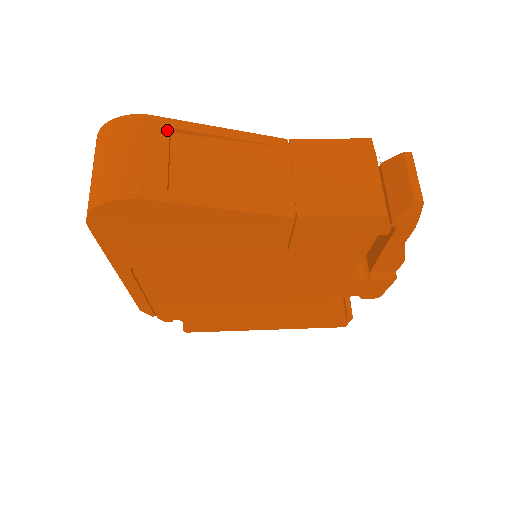
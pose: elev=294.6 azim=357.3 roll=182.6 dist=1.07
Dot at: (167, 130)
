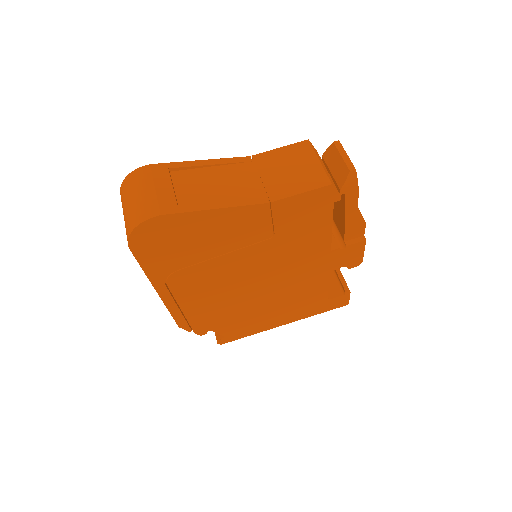
Dot at: (167, 170)
